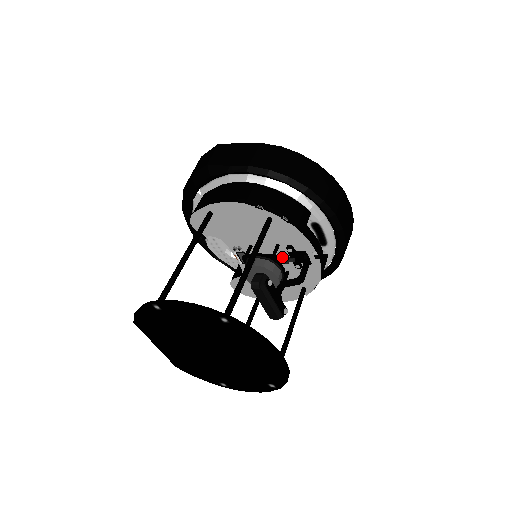
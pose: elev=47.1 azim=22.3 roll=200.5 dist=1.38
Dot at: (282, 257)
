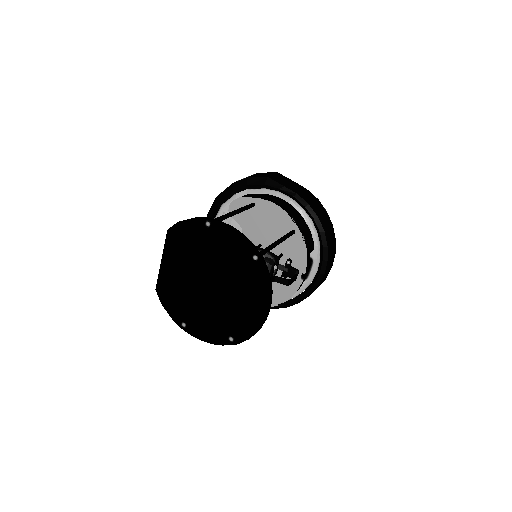
Dot at: (280, 264)
